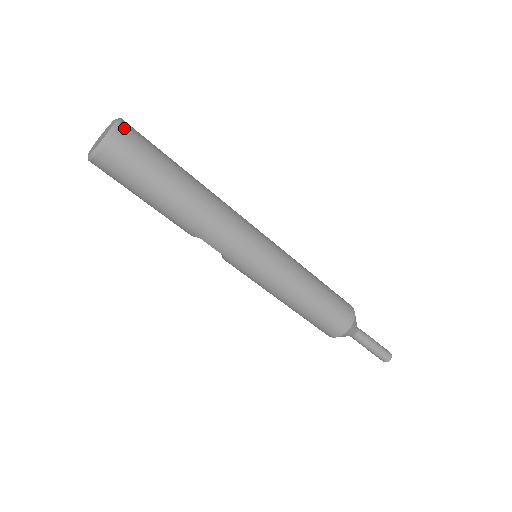
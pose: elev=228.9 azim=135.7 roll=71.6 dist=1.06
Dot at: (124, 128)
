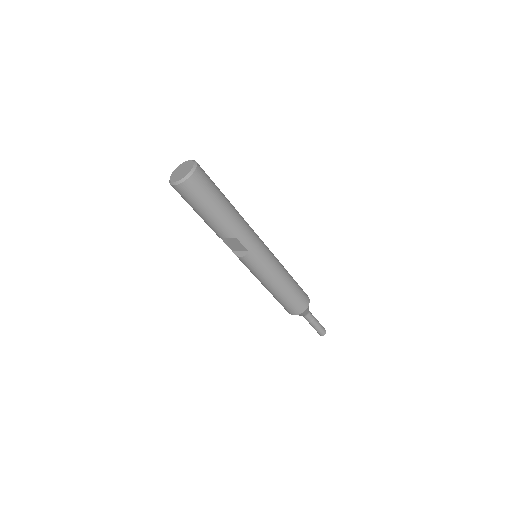
Dot at: (198, 164)
